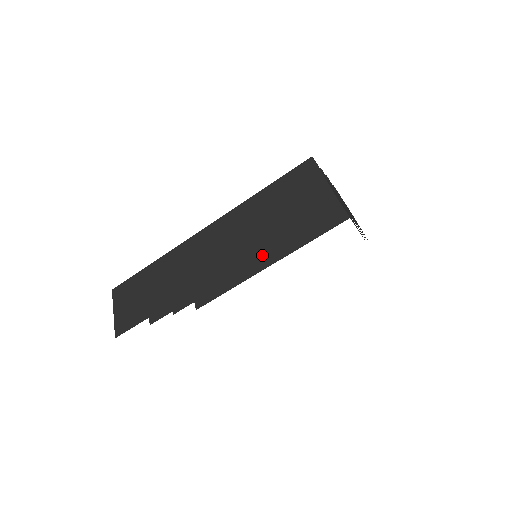
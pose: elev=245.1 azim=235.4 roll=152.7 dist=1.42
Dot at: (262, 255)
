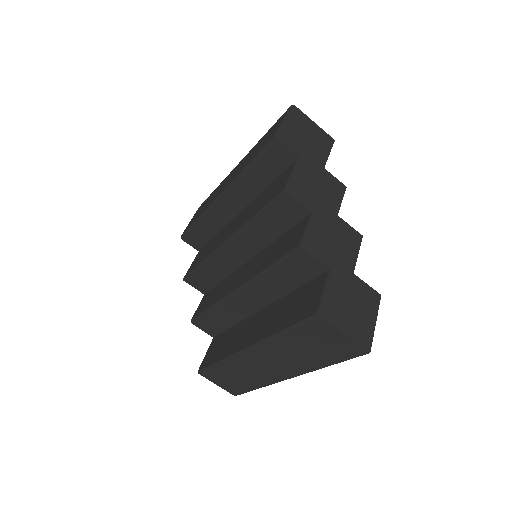
Dot at: occluded
